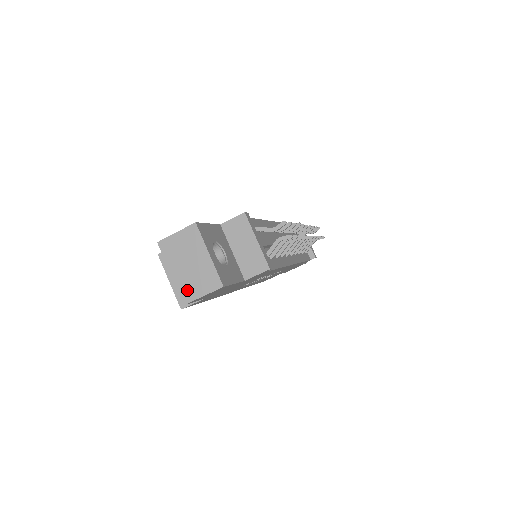
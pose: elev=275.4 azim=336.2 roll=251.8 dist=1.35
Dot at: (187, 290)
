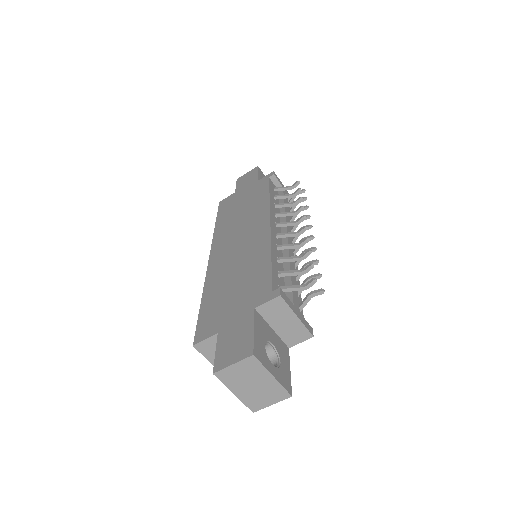
Dot at: (254, 403)
